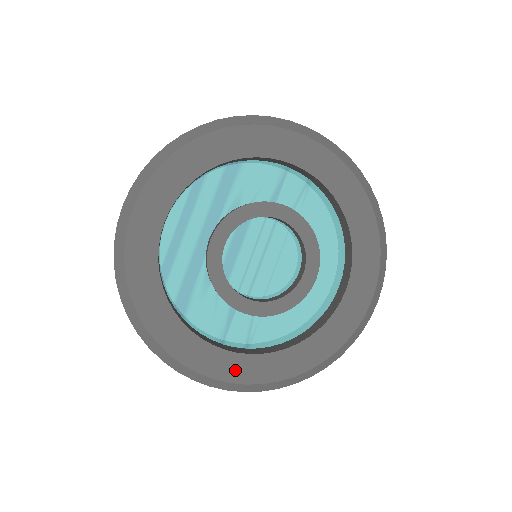
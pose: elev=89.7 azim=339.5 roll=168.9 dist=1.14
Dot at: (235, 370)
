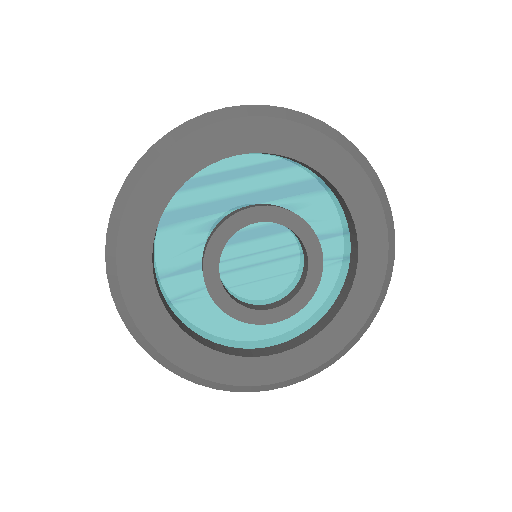
Dot at: (143, 307)
